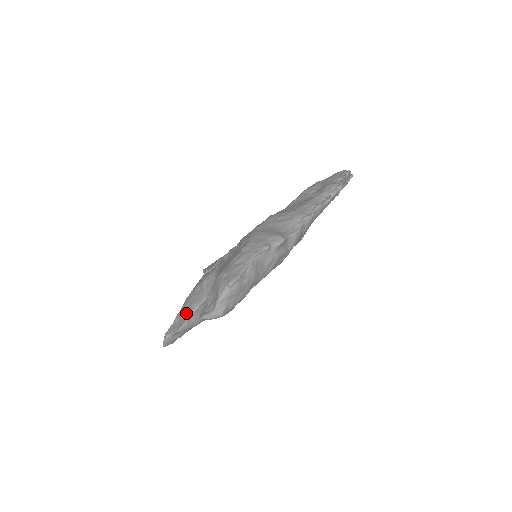
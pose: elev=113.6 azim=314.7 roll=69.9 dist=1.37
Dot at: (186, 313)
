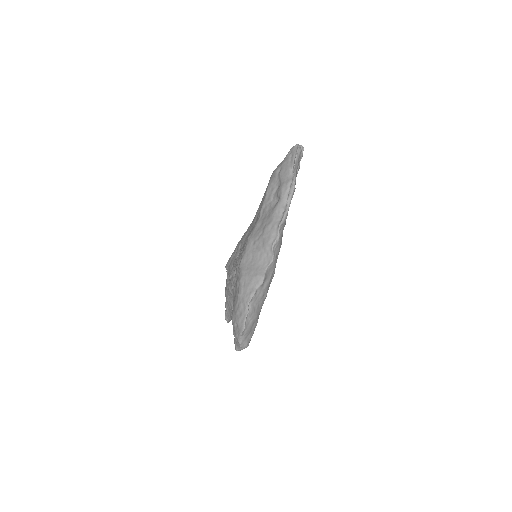
Dot at: (230, 307)
